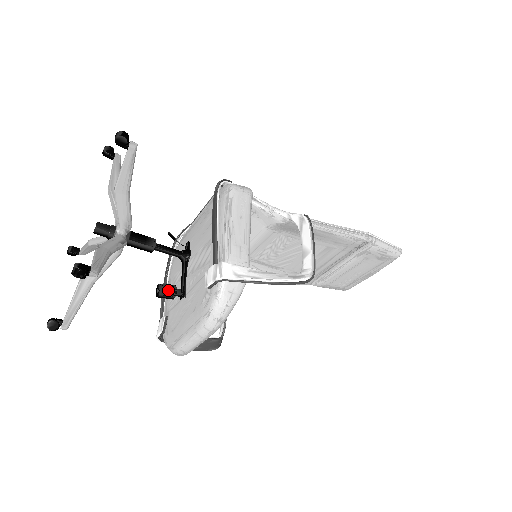
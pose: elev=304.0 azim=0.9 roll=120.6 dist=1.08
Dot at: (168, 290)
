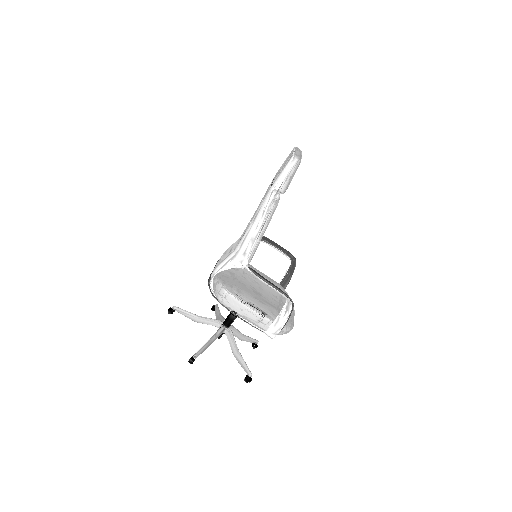
Dot at: occluded
